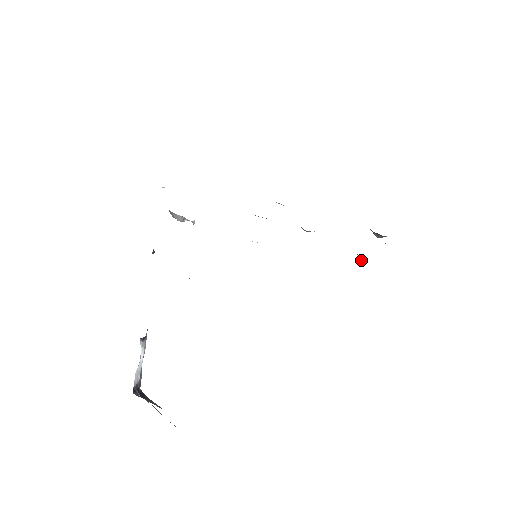
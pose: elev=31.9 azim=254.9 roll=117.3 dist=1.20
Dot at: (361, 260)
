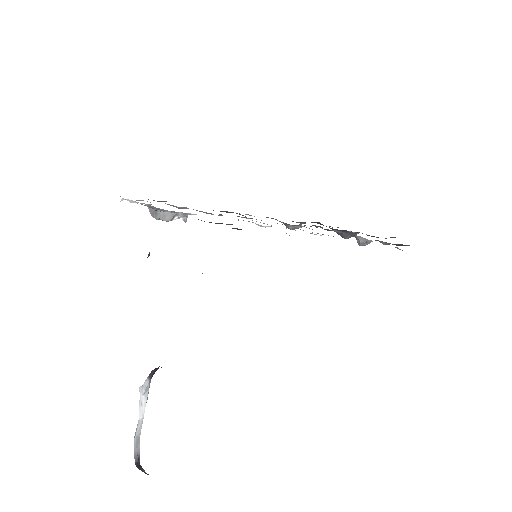
Dot at: (361, 242)
